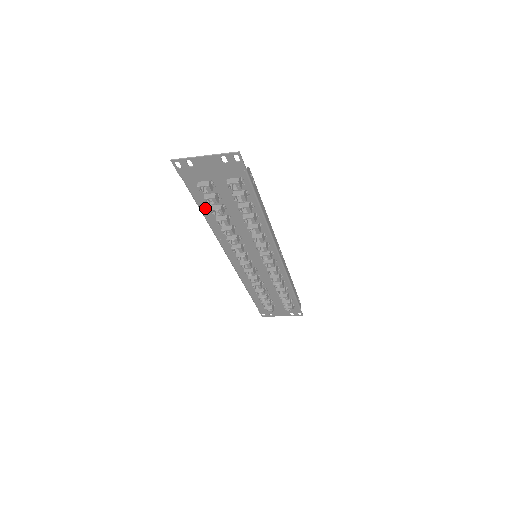
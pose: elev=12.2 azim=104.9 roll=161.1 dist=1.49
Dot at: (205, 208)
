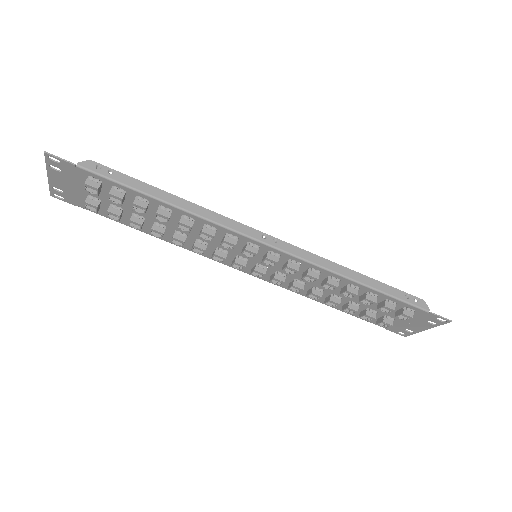
Dot at: occluded
